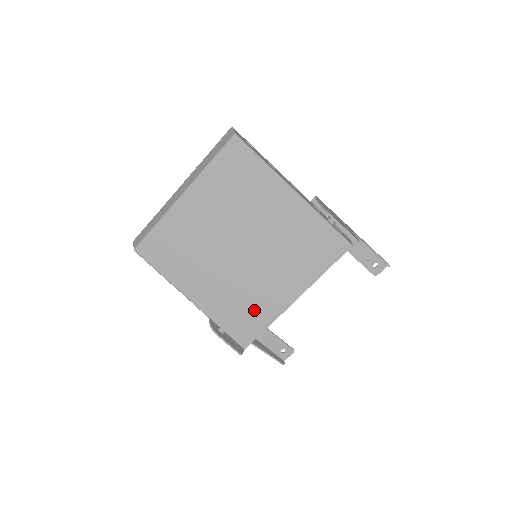
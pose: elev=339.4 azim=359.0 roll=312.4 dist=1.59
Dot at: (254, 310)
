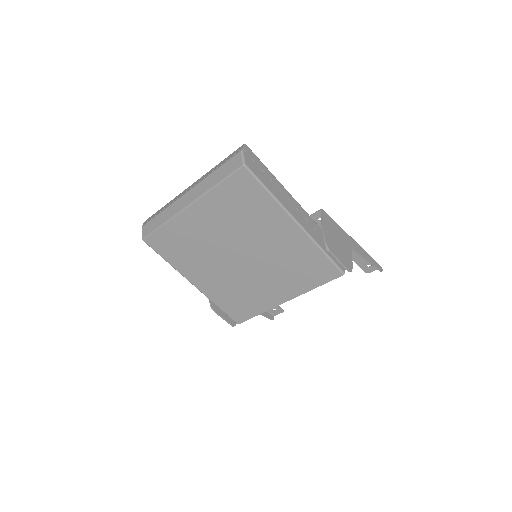
Dot at: (249, 301)
